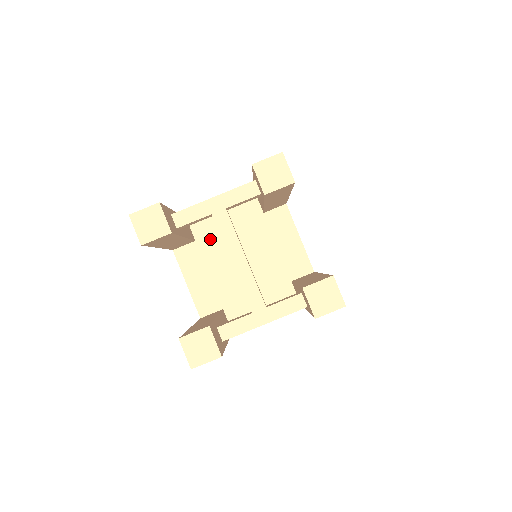
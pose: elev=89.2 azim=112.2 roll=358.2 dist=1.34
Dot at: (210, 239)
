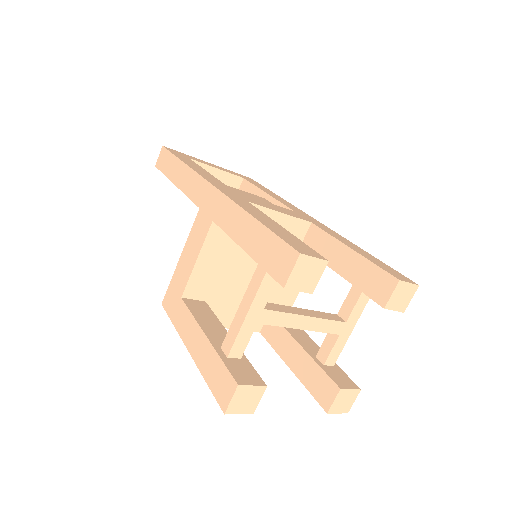
Dot at: (215, 289)
